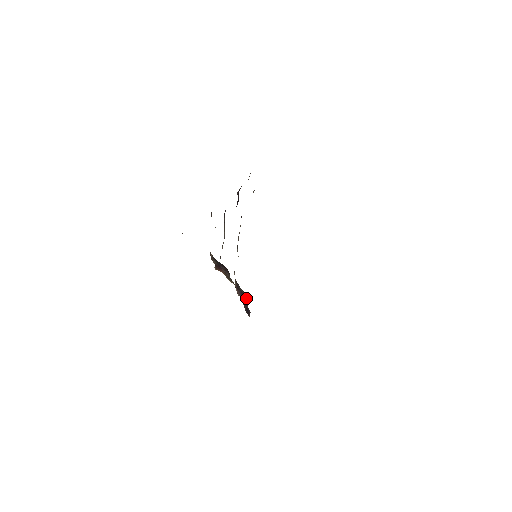
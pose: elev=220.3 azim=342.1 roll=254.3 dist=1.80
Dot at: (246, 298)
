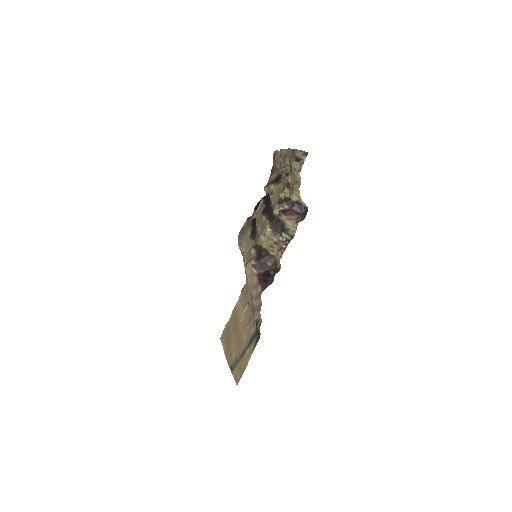
Dot at: (266, 271)
